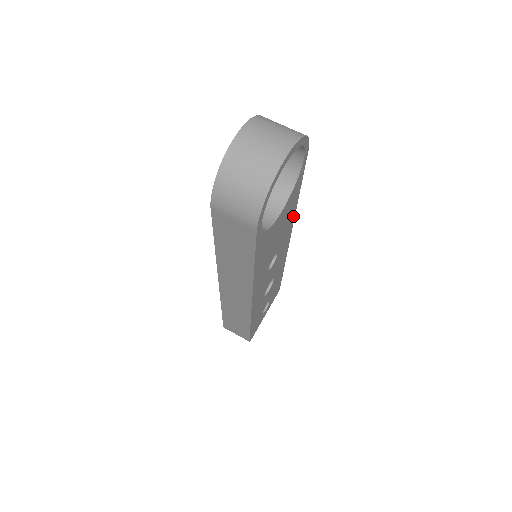
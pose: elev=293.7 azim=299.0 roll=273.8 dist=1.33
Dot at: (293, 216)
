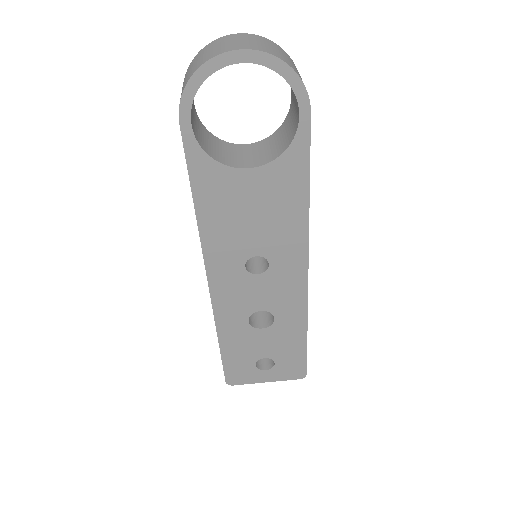
Dot at: (303, 228)
